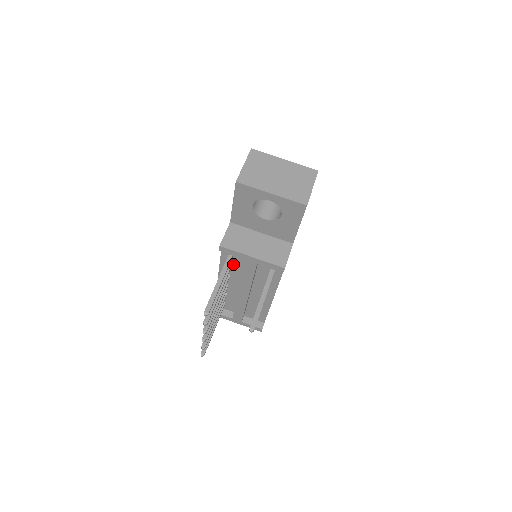
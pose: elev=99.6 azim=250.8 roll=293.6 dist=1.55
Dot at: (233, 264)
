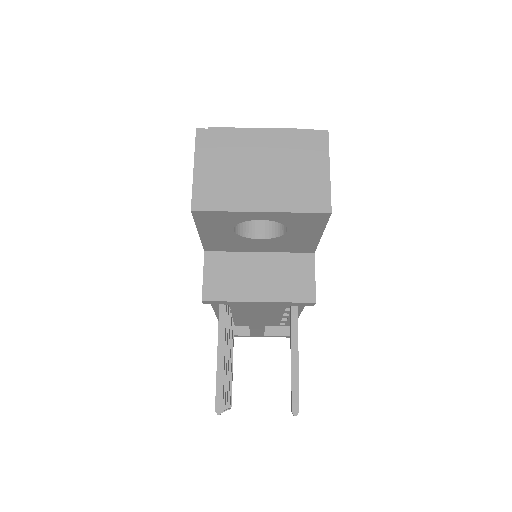
Dot at: occluded
